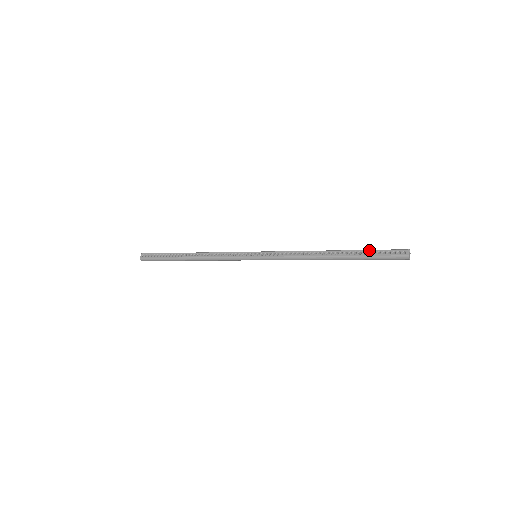
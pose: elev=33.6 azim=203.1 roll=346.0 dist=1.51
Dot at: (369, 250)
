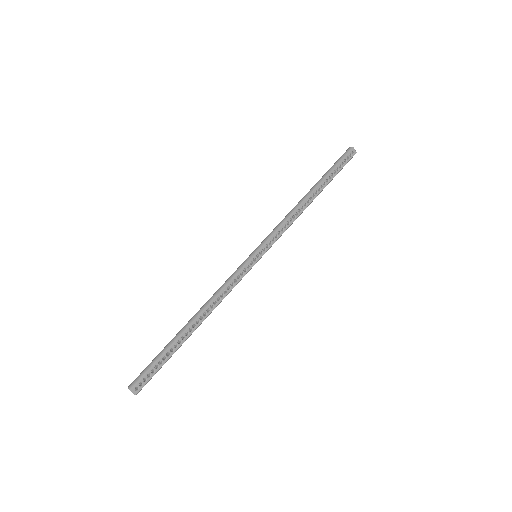
Dot at: (334, 170)
